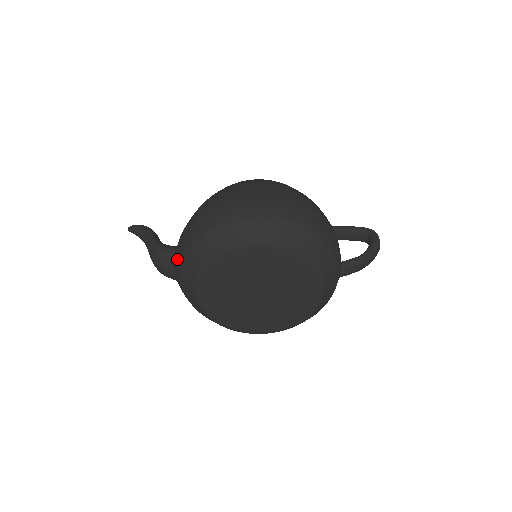
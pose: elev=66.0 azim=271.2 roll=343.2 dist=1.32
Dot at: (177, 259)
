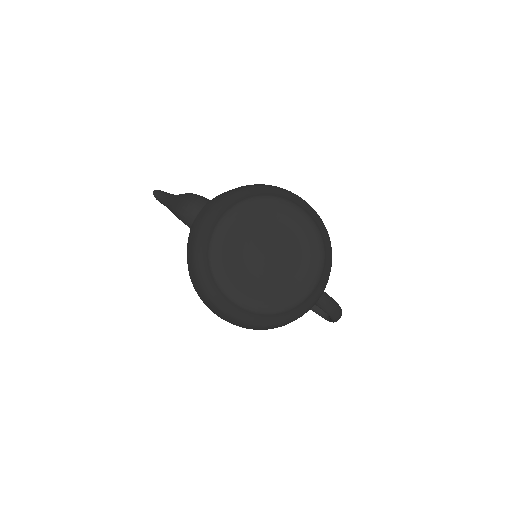
Dot at: (218, 197)
